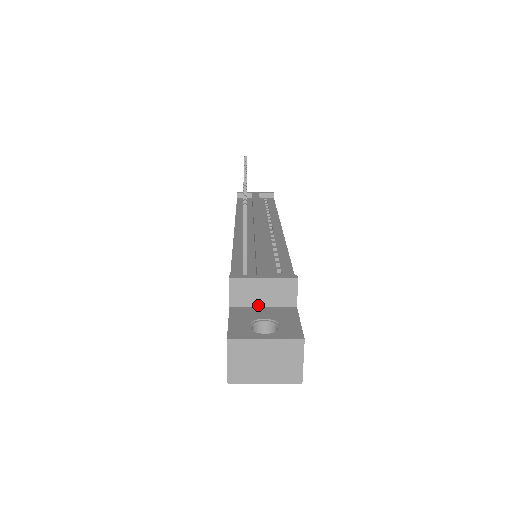
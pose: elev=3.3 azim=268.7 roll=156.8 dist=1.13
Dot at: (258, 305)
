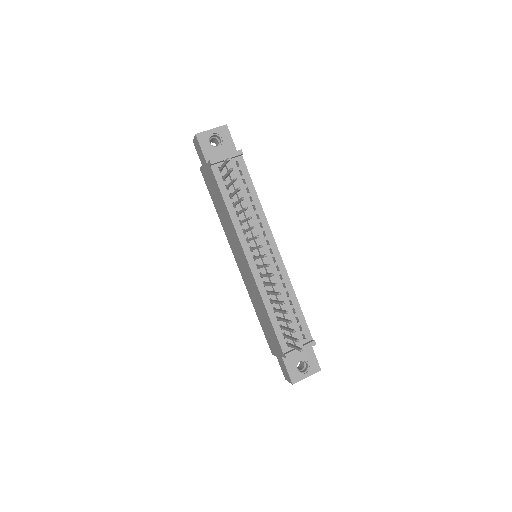
Dot at: occluded
